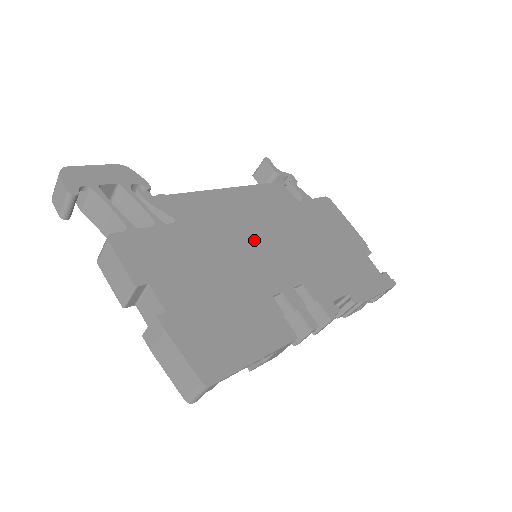
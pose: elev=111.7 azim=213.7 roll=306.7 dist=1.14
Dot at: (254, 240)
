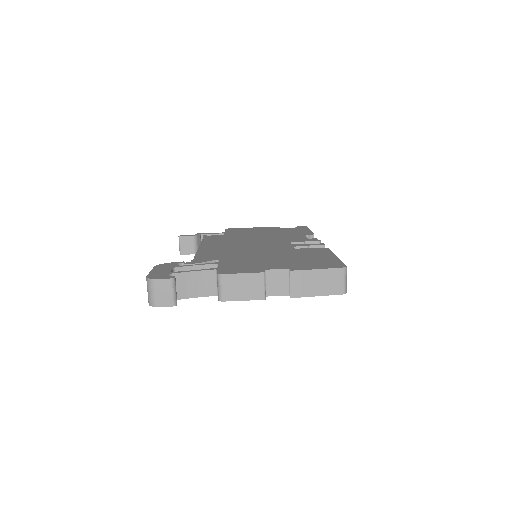
Dot at: (248, 247)
